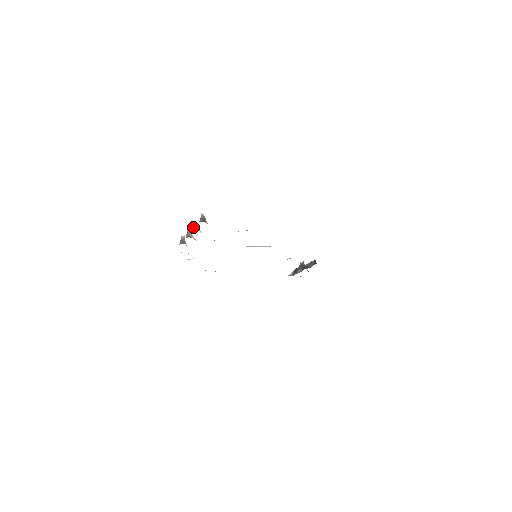
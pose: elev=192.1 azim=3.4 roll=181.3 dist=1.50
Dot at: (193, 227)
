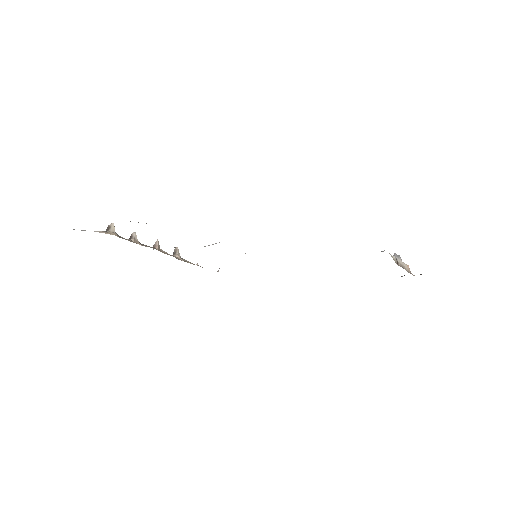
Dot at: (130, 237)
